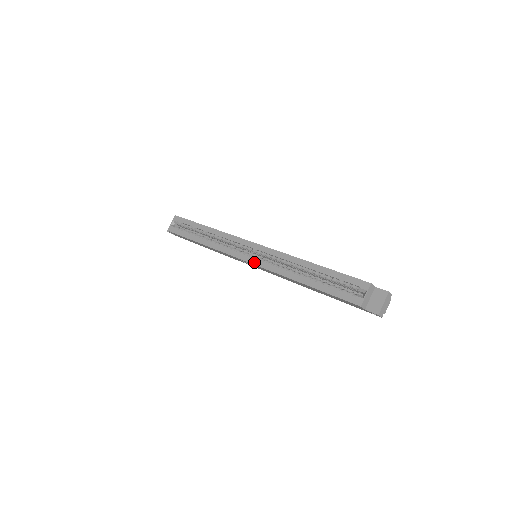
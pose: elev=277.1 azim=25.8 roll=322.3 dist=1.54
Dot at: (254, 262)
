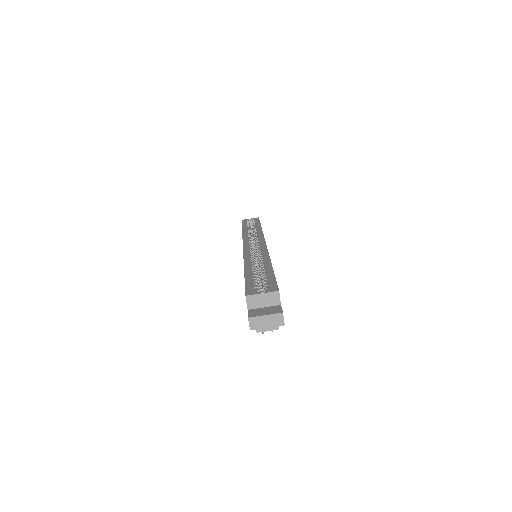
Dot at: (246, 248)
